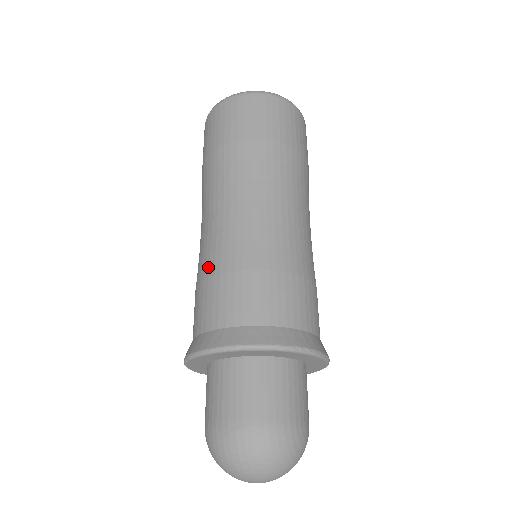
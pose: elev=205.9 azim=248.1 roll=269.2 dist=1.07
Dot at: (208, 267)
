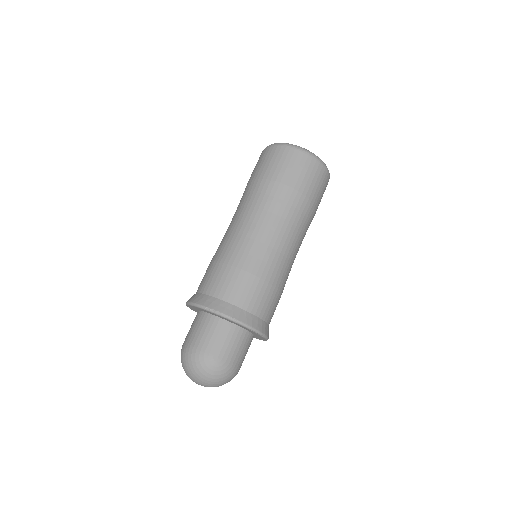
Dot at: occluded
